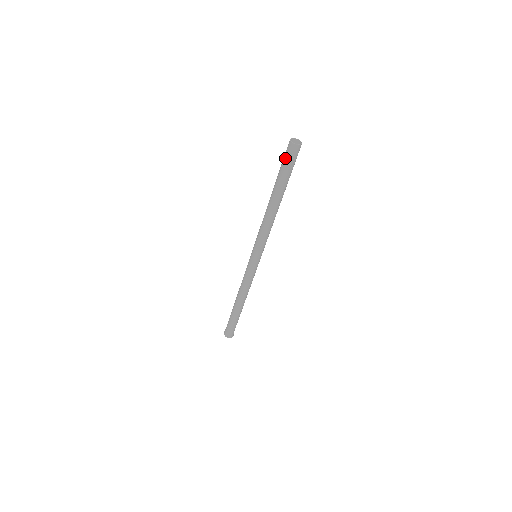
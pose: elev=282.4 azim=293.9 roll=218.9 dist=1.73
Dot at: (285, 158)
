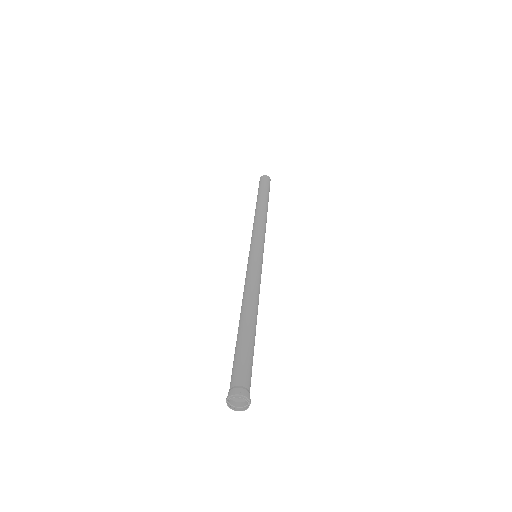
Dot at: (260, 183)
